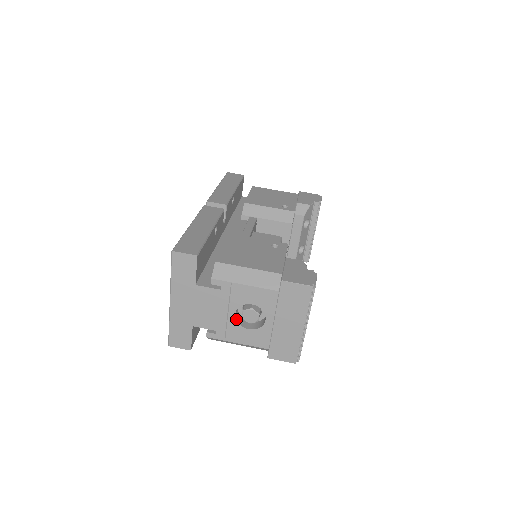
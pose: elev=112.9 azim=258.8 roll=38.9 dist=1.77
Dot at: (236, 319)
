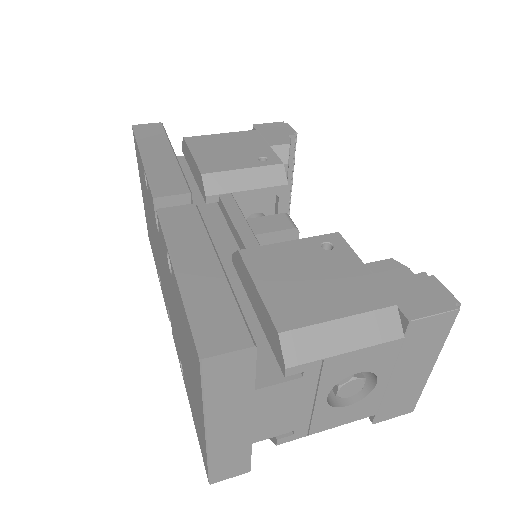
Dot at: (327, 402)
